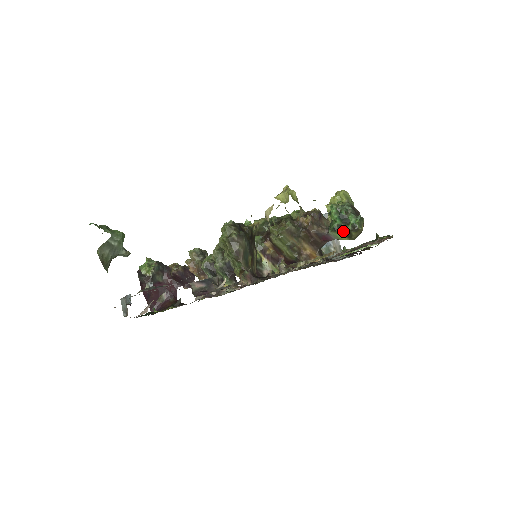
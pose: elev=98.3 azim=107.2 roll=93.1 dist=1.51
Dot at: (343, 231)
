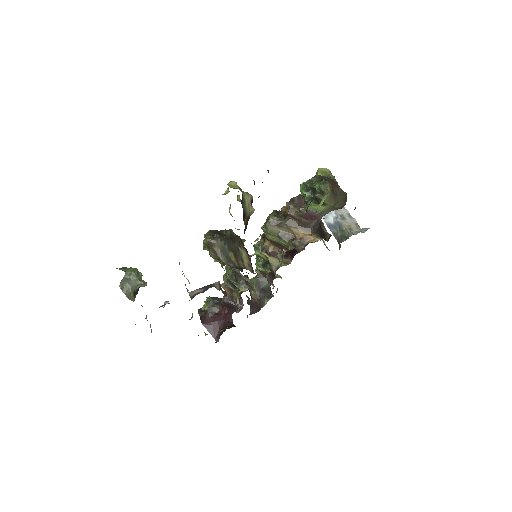
Dot at: (314, 201)
